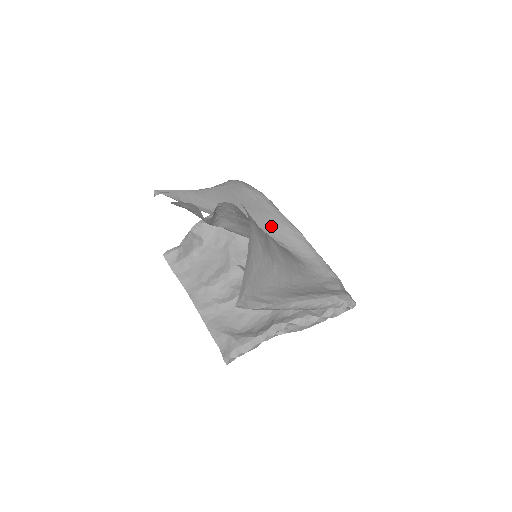
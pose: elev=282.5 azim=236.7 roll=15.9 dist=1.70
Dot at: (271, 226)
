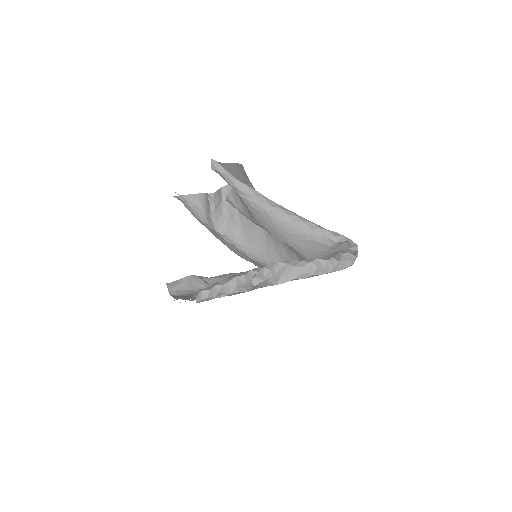
Dot at: occluded
